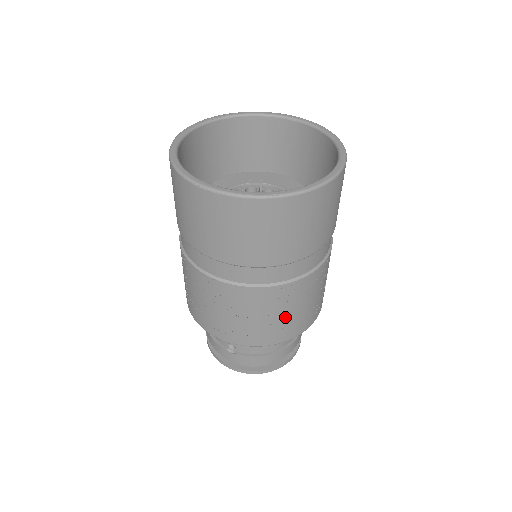
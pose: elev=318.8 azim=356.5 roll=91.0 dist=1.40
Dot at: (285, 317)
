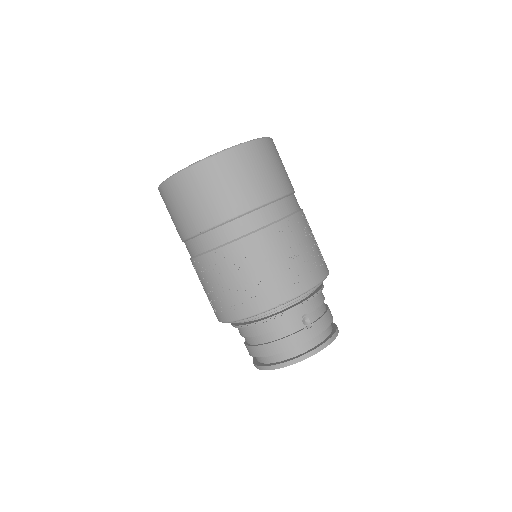
Dot at: (218, 291)
